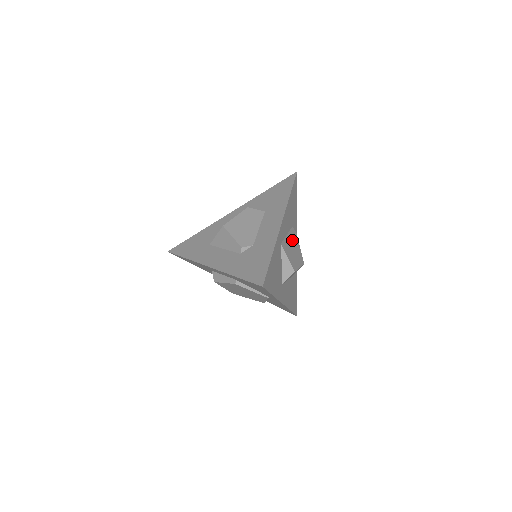
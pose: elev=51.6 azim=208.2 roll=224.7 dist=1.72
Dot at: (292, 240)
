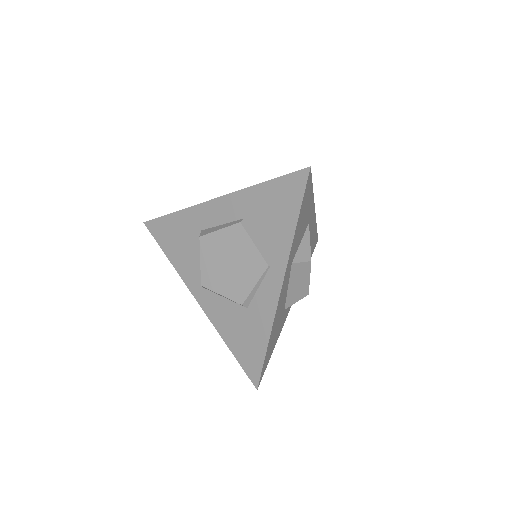
Dot at: occluded
